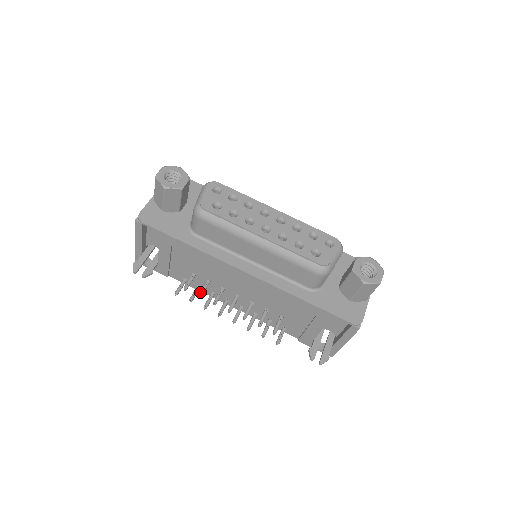
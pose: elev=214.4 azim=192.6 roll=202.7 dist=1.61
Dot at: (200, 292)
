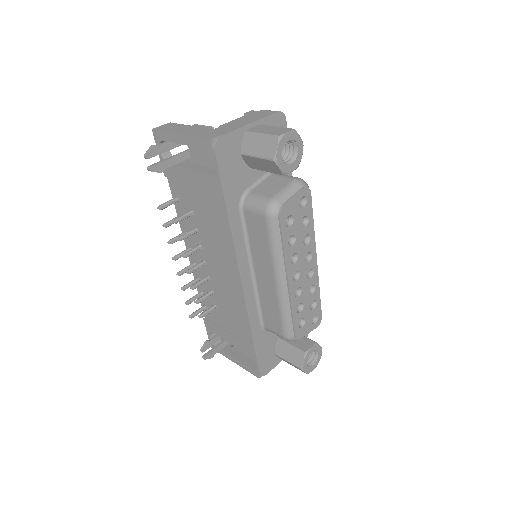
Dot at: (183, 236)
